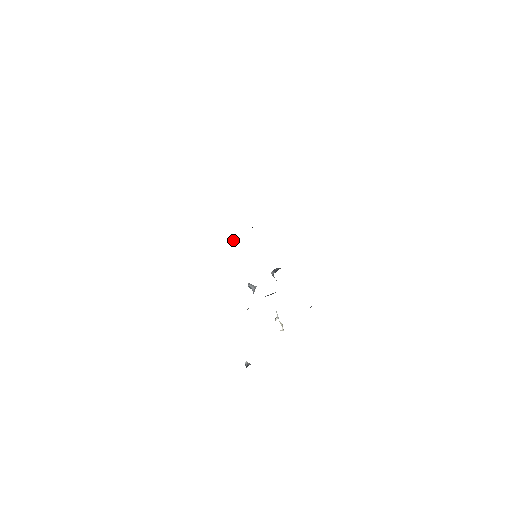
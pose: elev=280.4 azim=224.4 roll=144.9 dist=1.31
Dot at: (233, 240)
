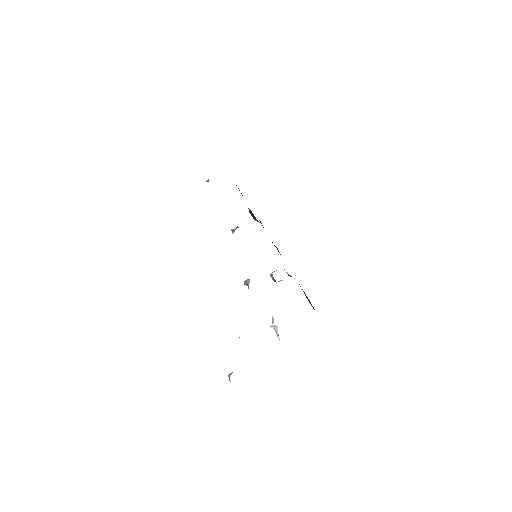
Dot at: occluded
